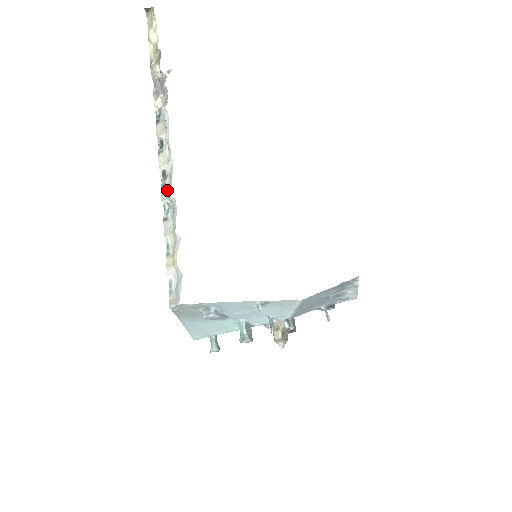
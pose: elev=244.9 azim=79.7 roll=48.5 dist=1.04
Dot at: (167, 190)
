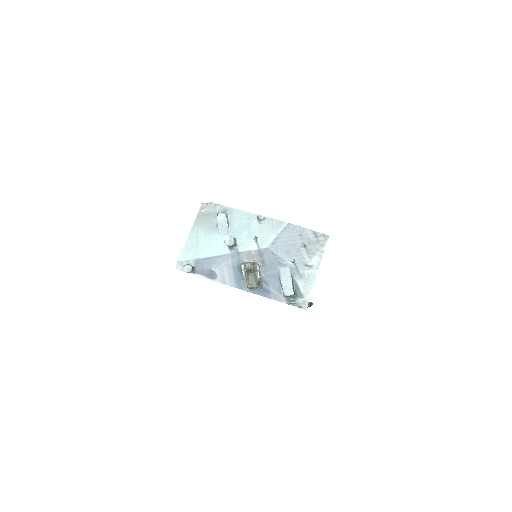
Dot at: occluded
